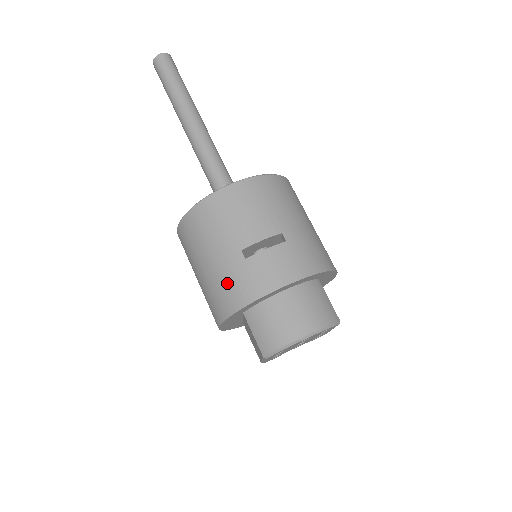
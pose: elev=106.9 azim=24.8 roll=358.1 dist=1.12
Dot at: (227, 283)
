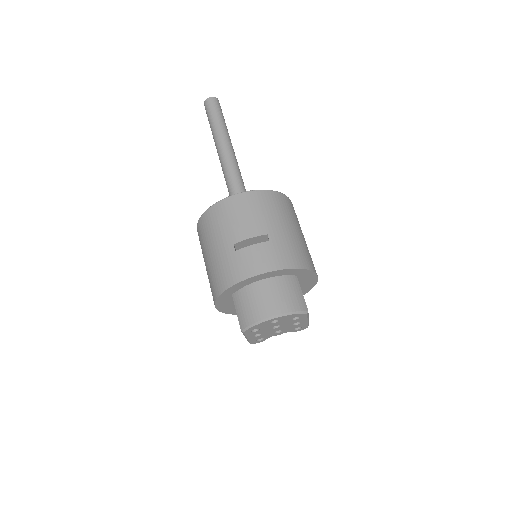
Dot at: (220, 269)
